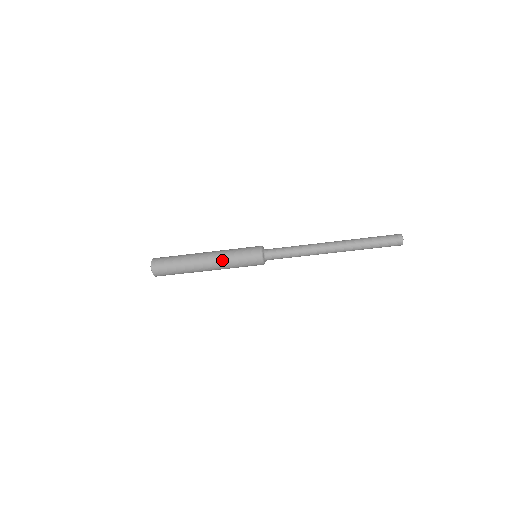
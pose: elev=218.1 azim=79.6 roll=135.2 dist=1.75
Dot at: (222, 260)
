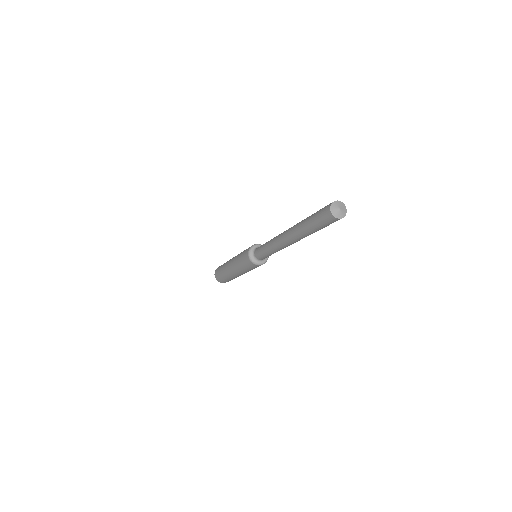
Dot at: (240, 272)
